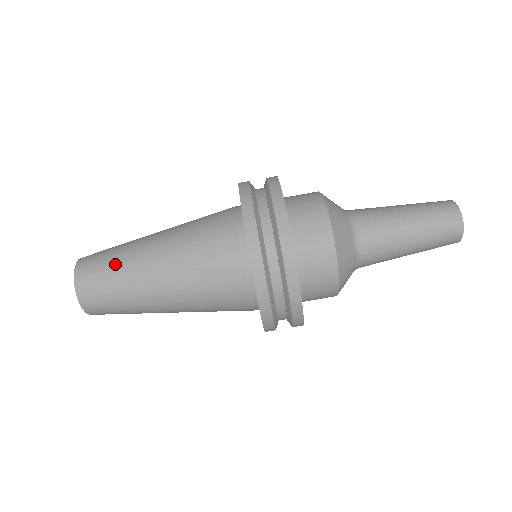
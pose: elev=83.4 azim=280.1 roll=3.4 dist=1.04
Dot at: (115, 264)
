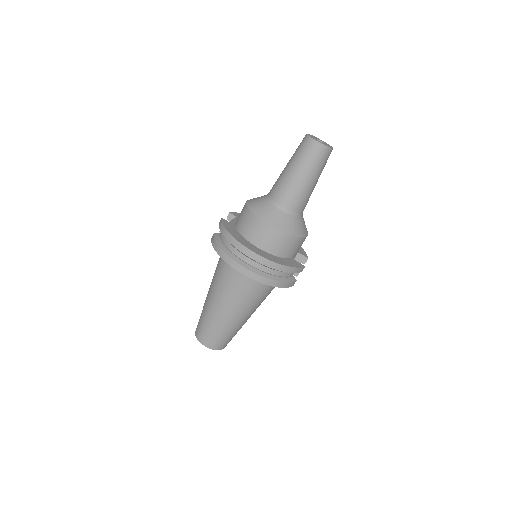
Dot at: (206, 322)
